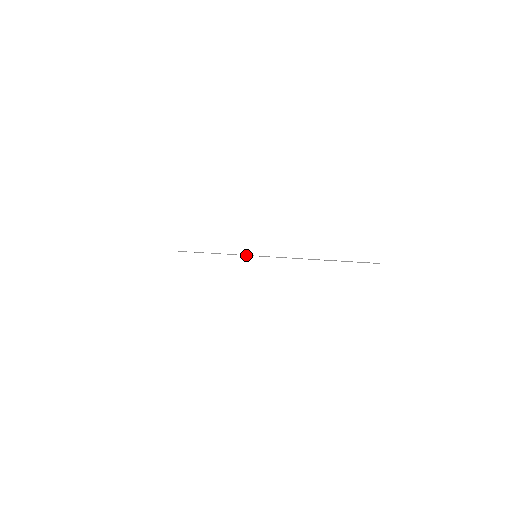
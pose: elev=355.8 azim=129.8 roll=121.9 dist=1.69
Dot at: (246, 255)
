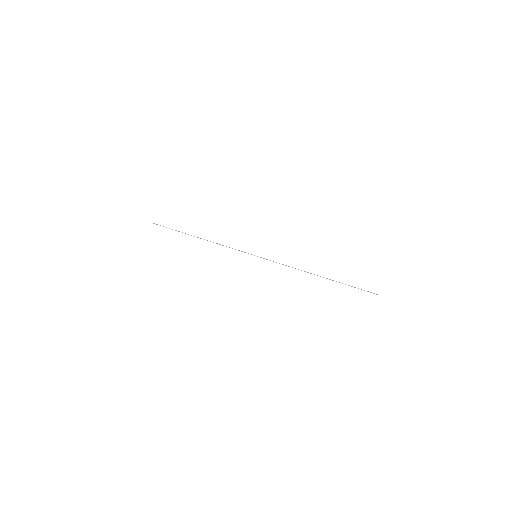
Dot at: occluded
